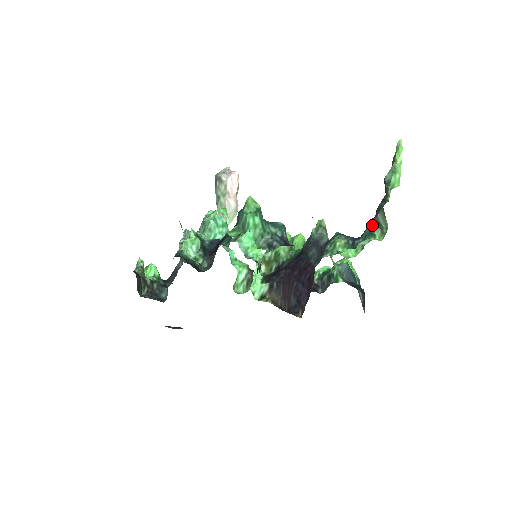
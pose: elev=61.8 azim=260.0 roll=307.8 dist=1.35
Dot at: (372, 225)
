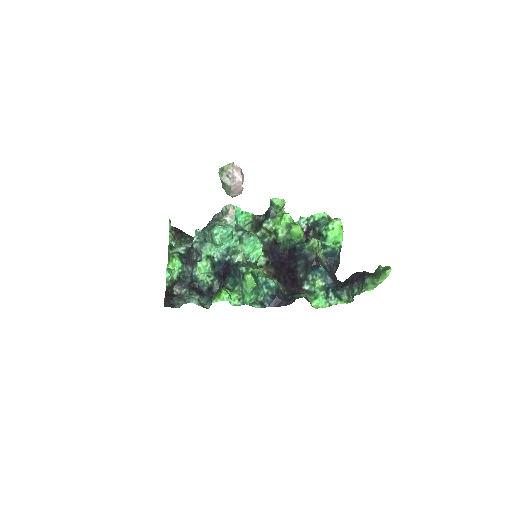
Dot at: (343, 293)
